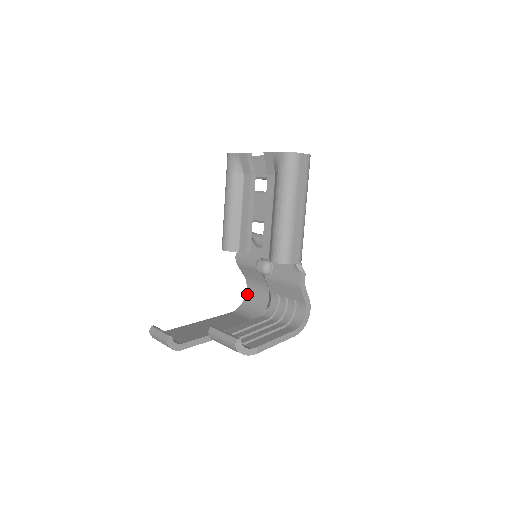
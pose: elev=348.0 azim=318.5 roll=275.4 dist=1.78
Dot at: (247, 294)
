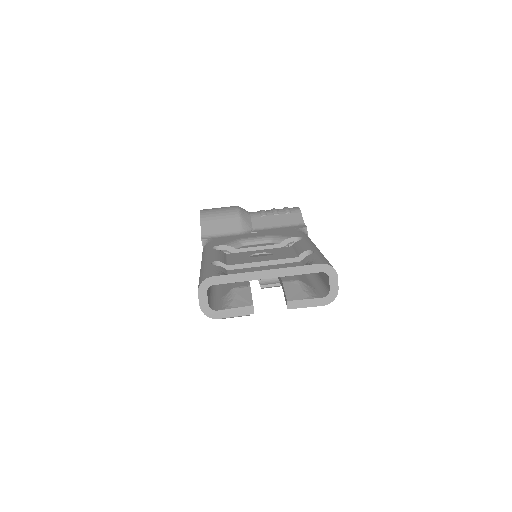
Dot at: occluded
